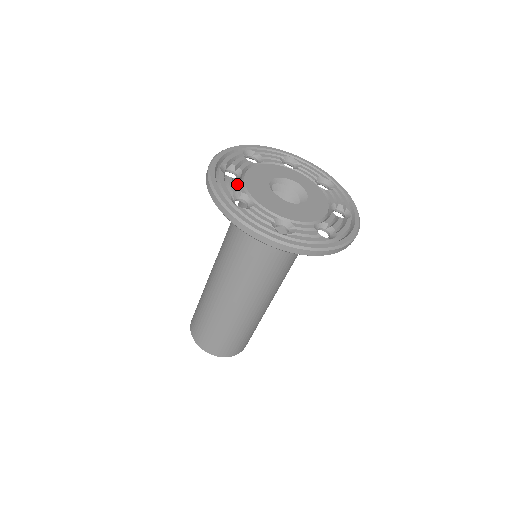
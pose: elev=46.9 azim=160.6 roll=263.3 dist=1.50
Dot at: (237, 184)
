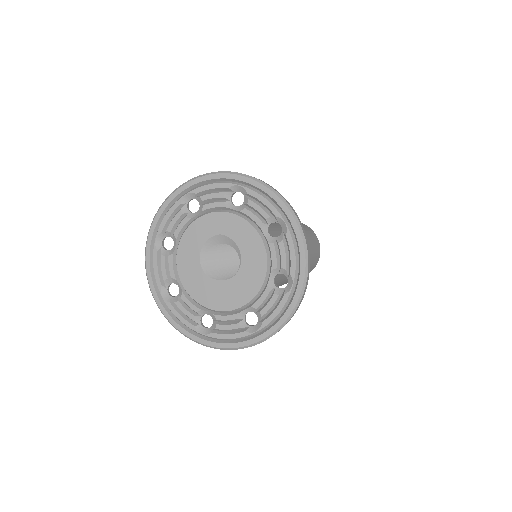
Dot at: (187, 305)
